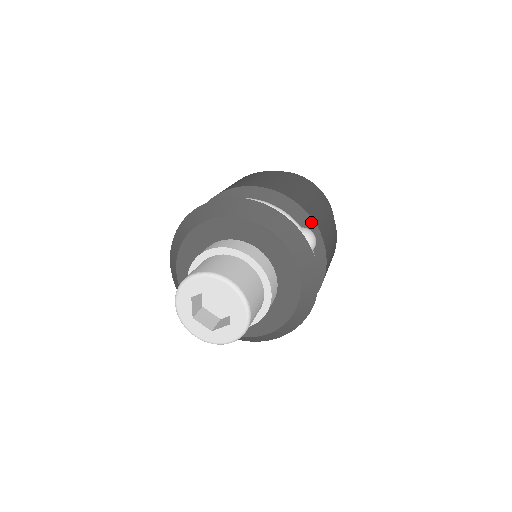
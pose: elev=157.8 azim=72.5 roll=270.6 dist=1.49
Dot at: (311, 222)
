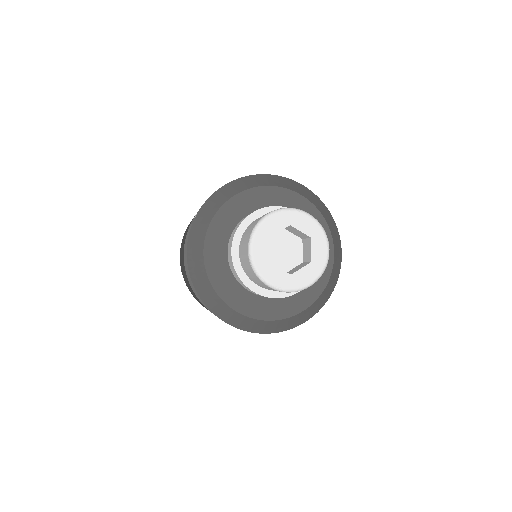
Dot at: occluded
